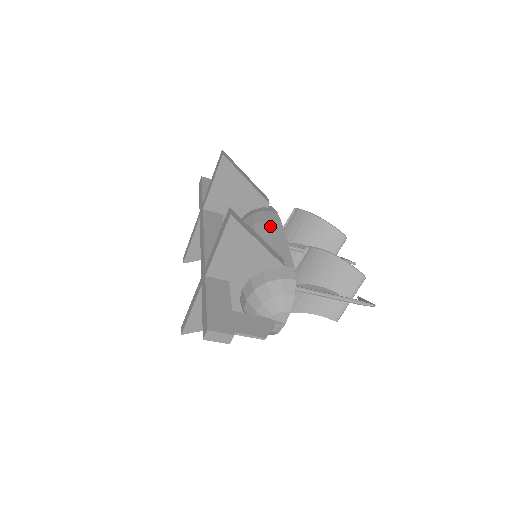
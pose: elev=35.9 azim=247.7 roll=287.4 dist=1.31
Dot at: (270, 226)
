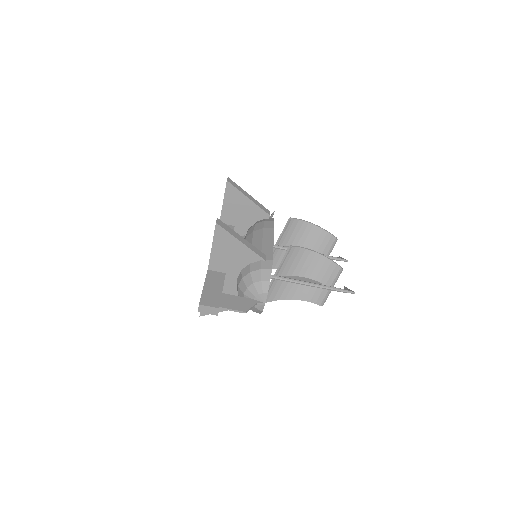
Dot at: (264, 232)
